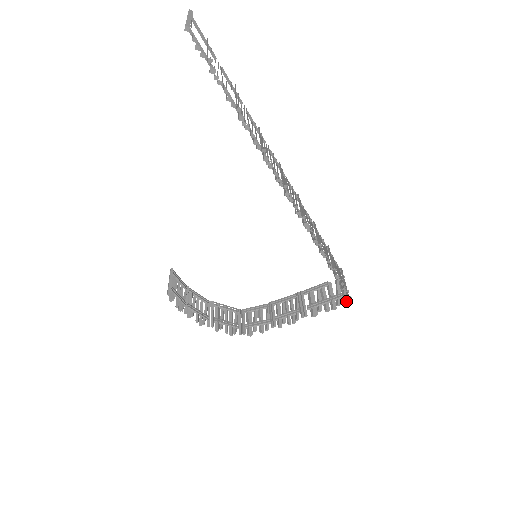
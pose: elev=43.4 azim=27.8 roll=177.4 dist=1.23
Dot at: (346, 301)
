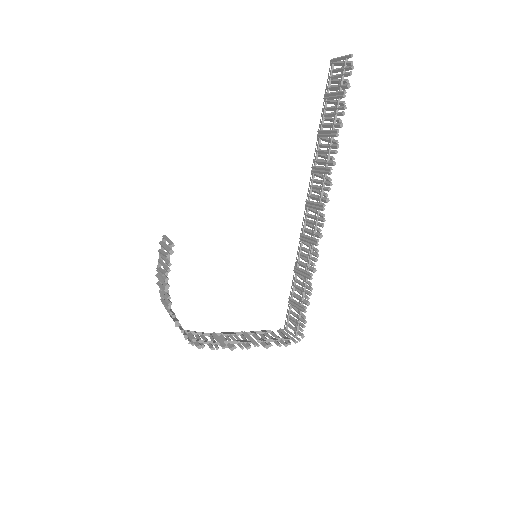
Dot at: (296, 342)
